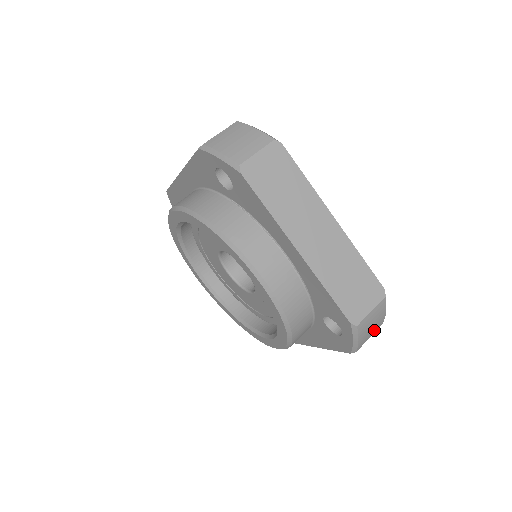
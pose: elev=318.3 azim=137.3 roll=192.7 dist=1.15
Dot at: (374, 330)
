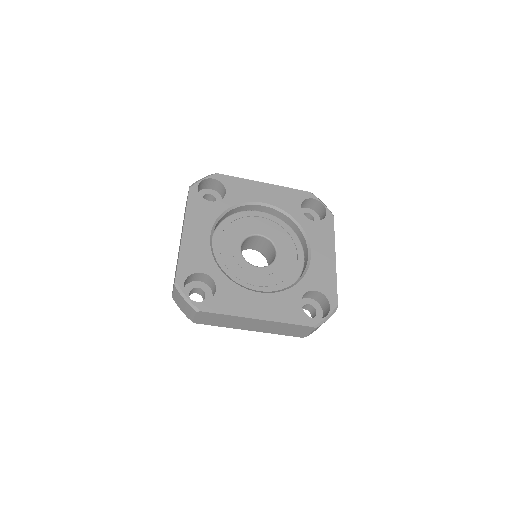
Dot at: occluded
